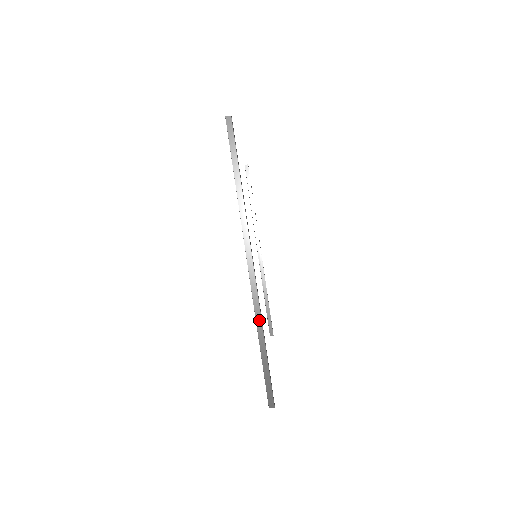
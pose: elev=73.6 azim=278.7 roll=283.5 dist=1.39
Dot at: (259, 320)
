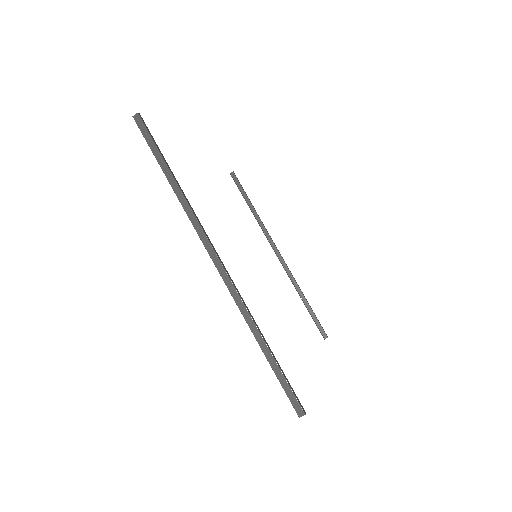
Dot at: (249, 319)
